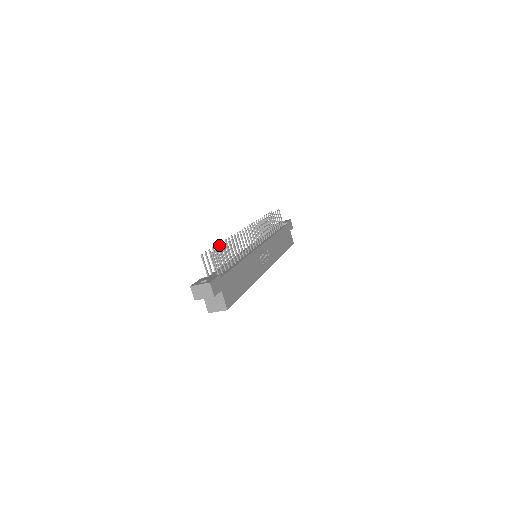
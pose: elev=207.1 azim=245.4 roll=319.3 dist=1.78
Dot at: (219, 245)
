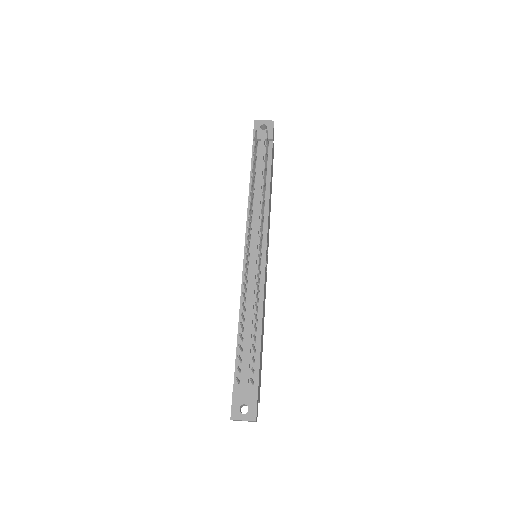
Dot at: (240, 324)
